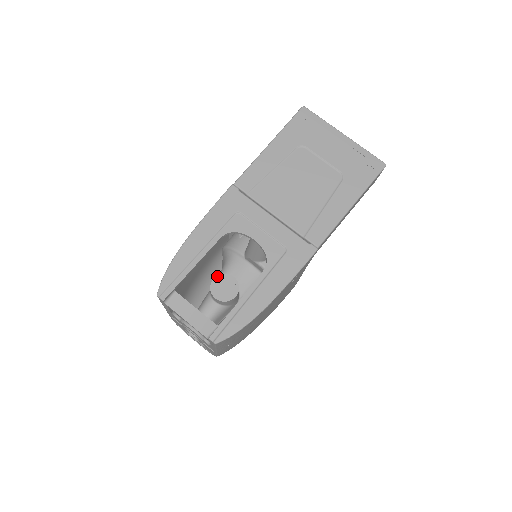
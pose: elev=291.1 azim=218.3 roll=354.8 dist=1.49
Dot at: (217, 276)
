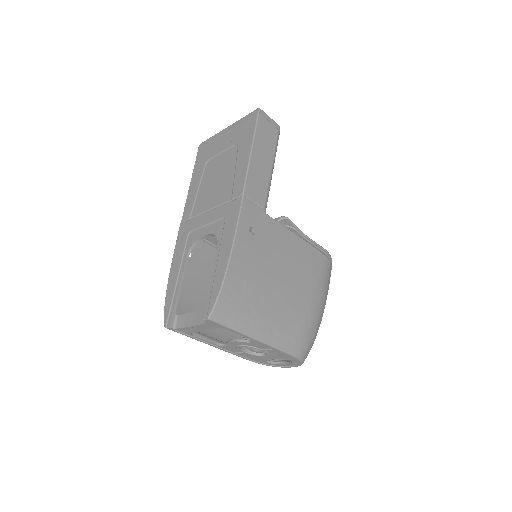
Dot at: occluded
